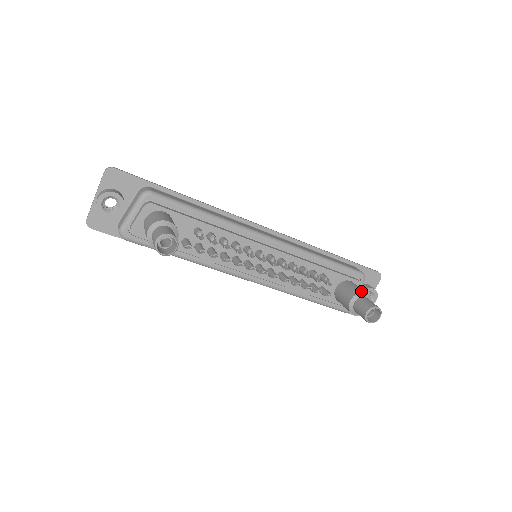
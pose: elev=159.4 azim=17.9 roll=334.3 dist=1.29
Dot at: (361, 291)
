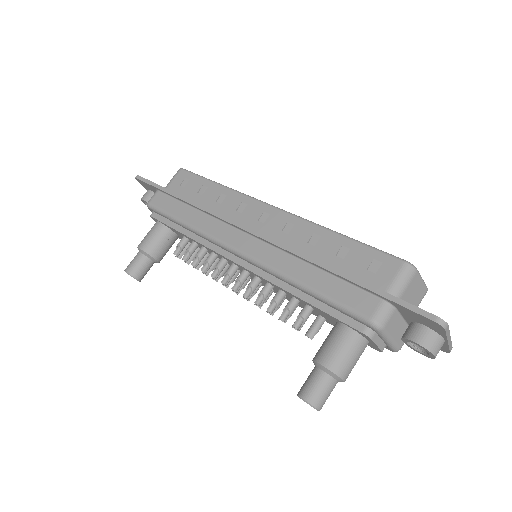
Dot at: (320, 359)
